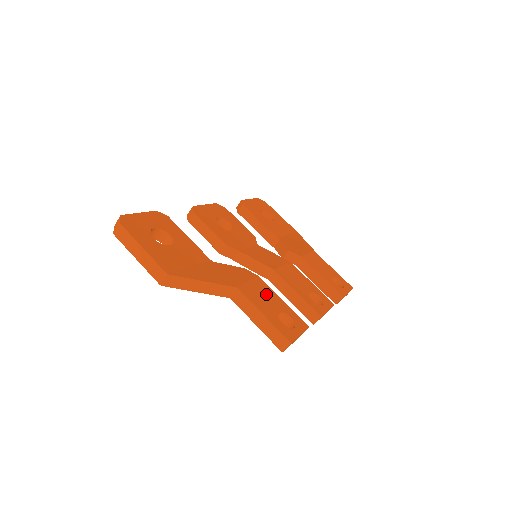
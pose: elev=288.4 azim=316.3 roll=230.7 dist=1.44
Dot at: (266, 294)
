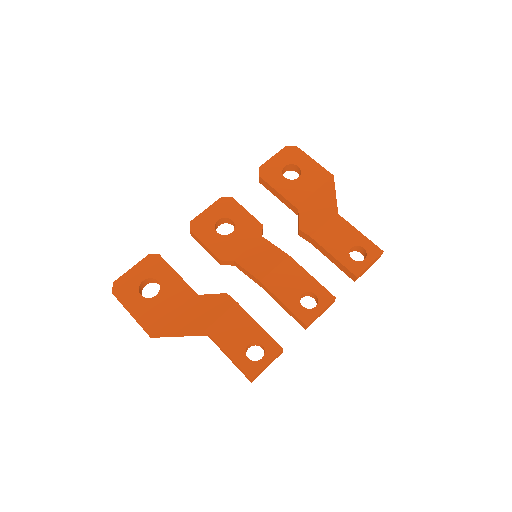
Dot at: (238, 325)
